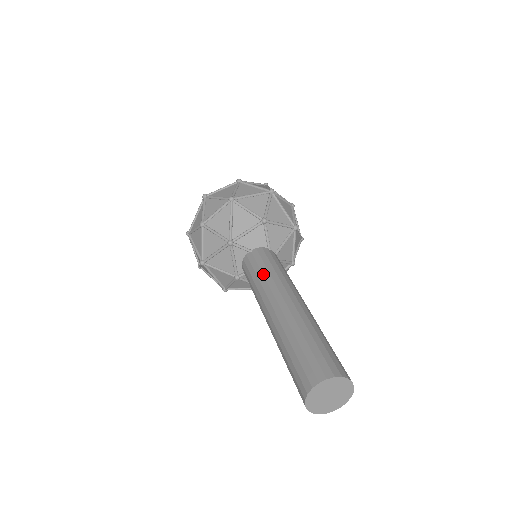
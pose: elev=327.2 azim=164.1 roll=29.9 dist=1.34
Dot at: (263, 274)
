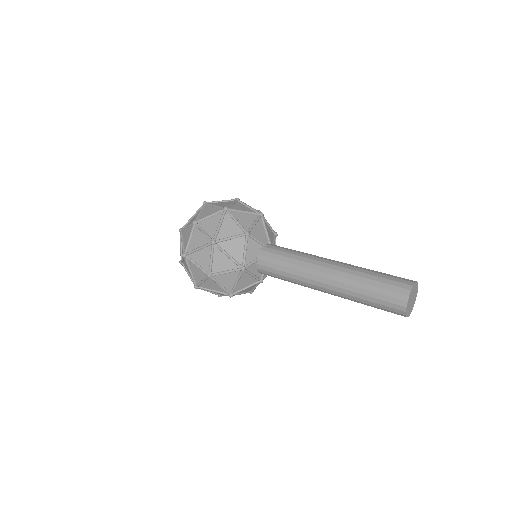
Dot at: (288, 268)
